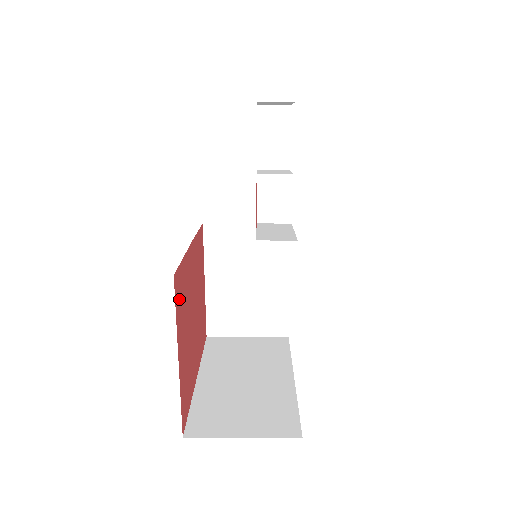
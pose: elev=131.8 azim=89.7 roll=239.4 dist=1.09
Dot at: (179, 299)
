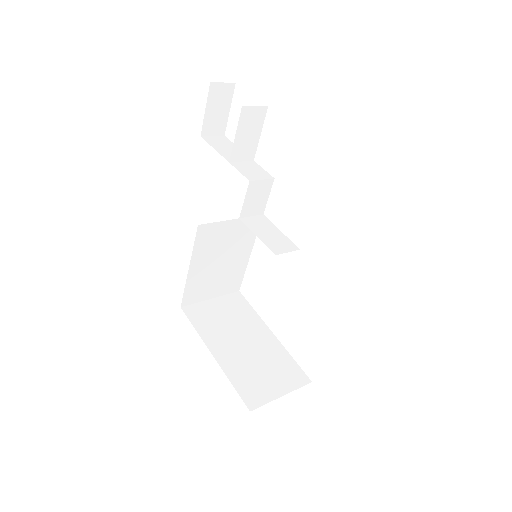
Dot at: occluded
